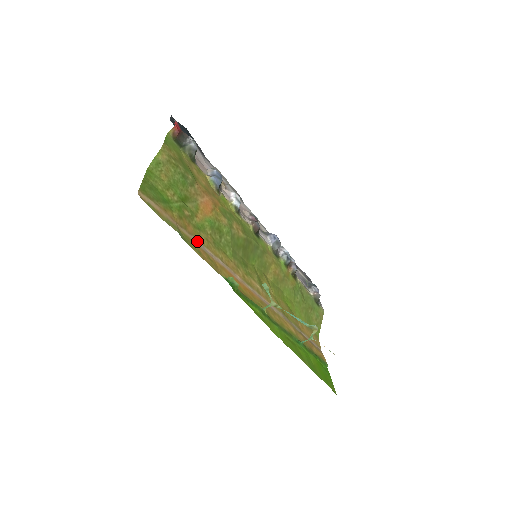
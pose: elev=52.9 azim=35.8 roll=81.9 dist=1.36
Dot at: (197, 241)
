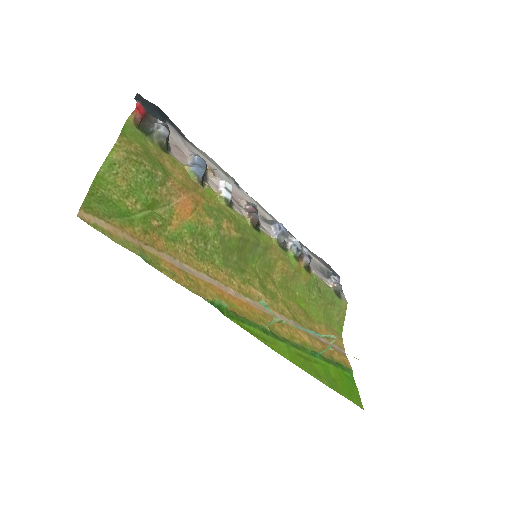
Dot at: (171, 258)
